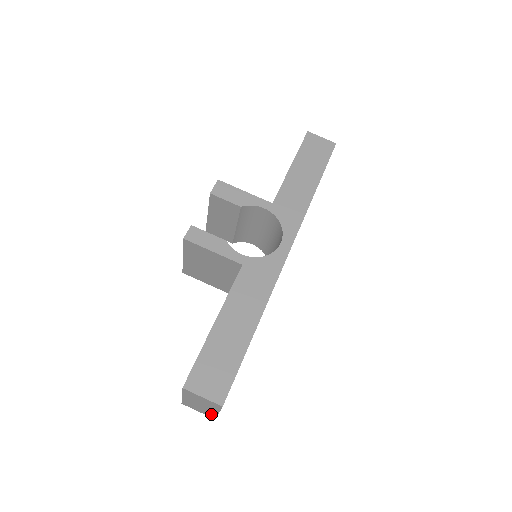
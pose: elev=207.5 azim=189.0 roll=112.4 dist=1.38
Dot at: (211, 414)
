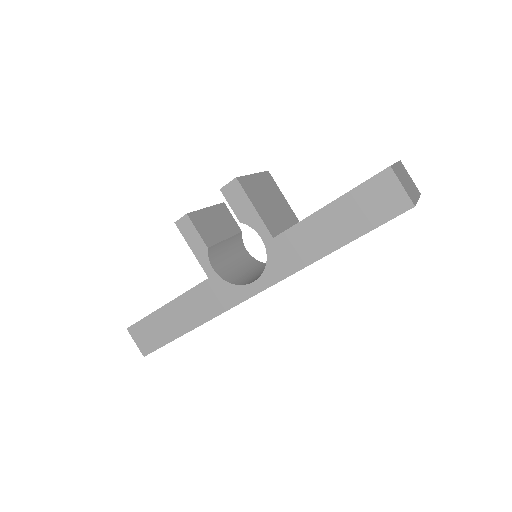
Dot at: occluded
